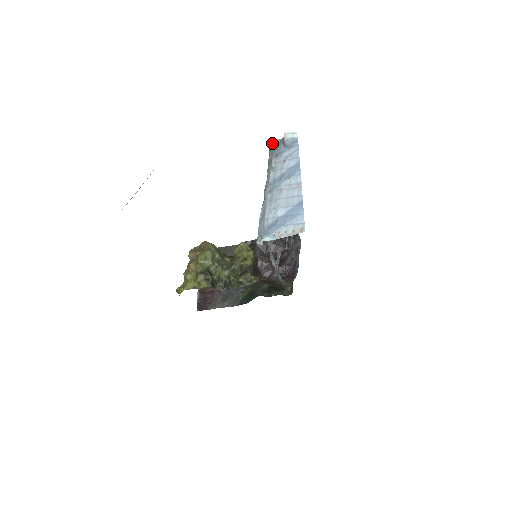
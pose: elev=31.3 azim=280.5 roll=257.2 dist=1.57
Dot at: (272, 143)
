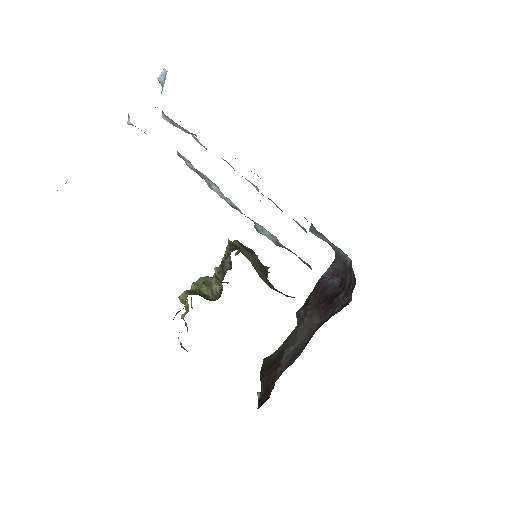
Dot at: occluded
